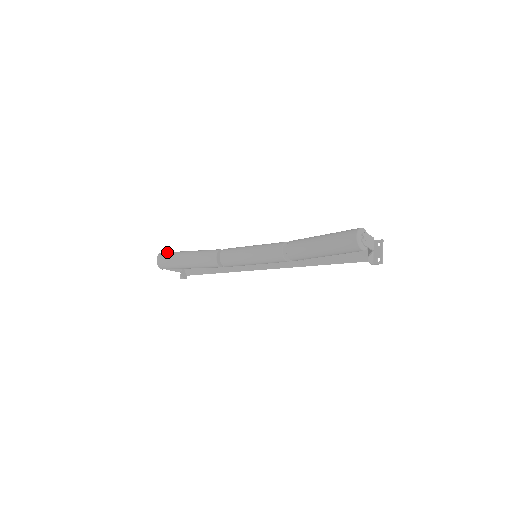
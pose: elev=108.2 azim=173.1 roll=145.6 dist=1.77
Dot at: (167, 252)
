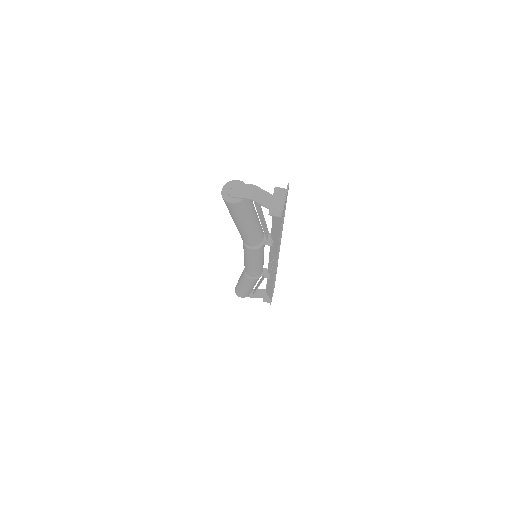
Dot at: occluded
